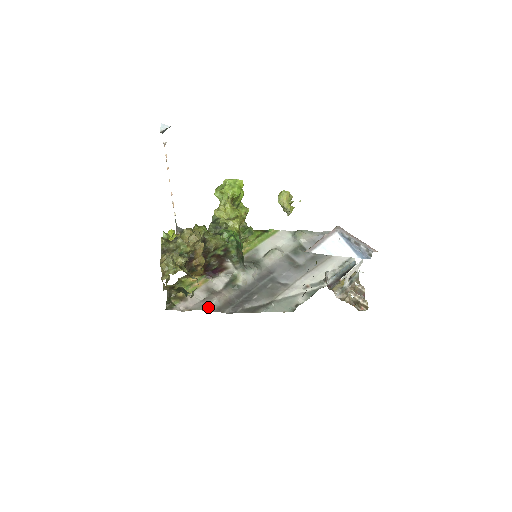
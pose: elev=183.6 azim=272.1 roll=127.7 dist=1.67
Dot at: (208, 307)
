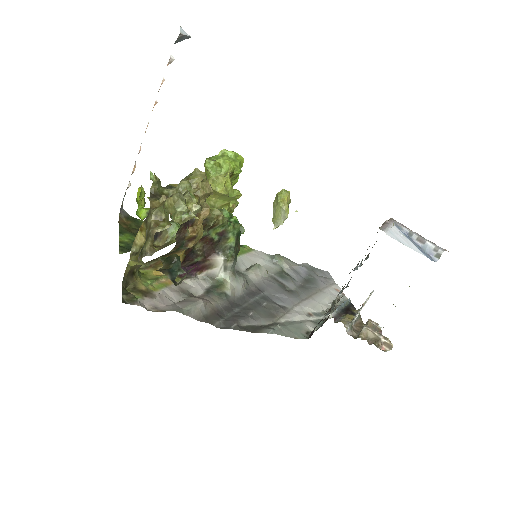
Dot at: (191, 311)
